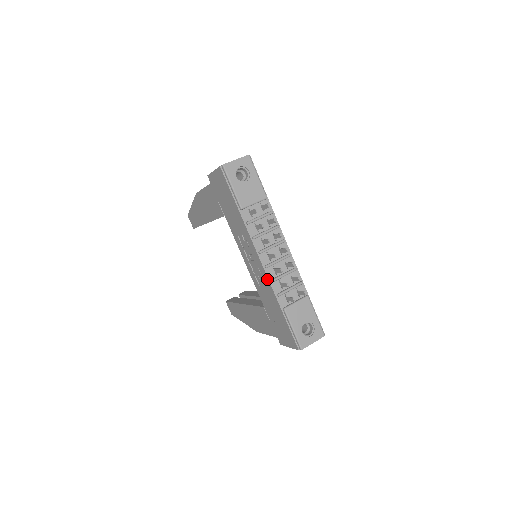
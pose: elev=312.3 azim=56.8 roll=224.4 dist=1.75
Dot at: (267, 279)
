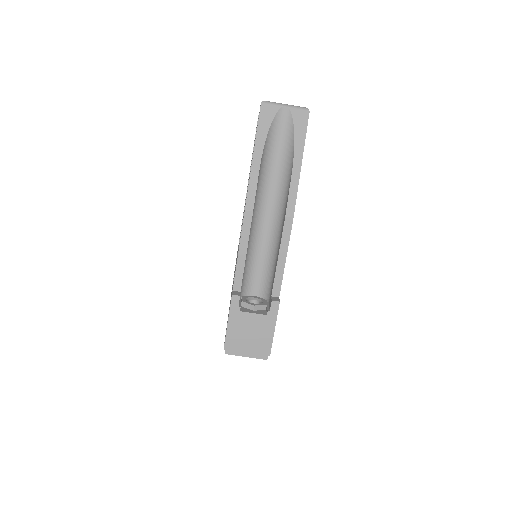
Dot at: occluded
